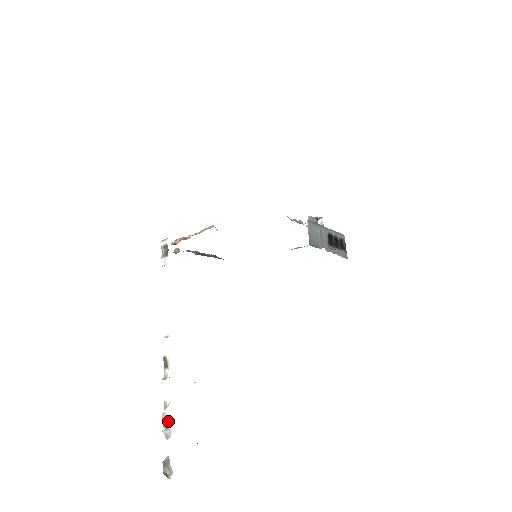
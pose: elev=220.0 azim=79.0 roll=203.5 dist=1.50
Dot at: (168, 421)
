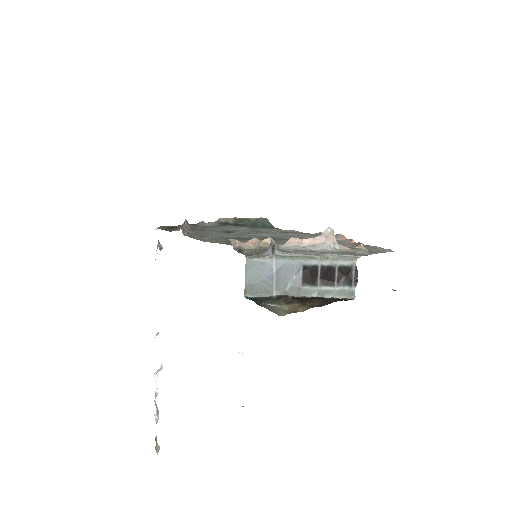
Dot at: (157, 409)
